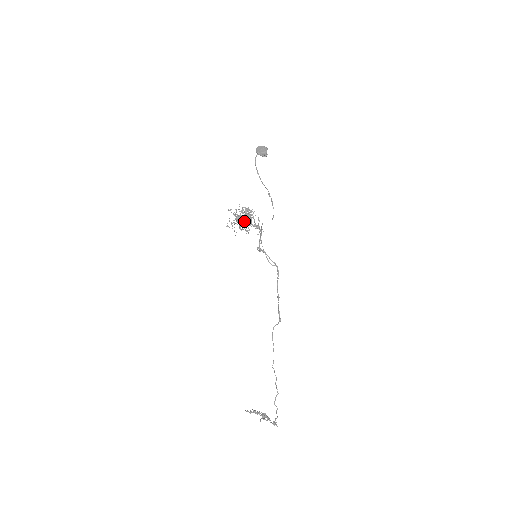
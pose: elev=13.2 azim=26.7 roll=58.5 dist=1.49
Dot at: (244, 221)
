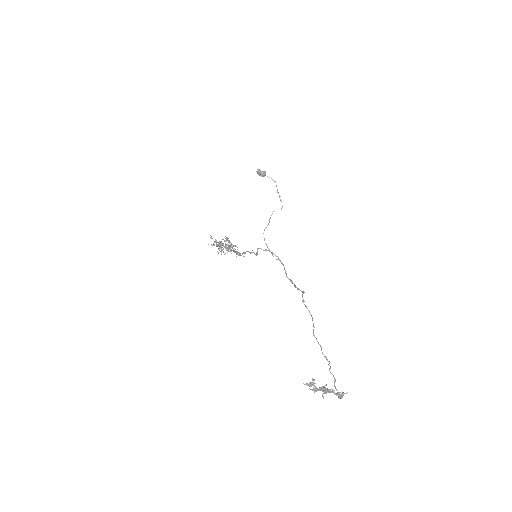
Dot at: (228, 244)
